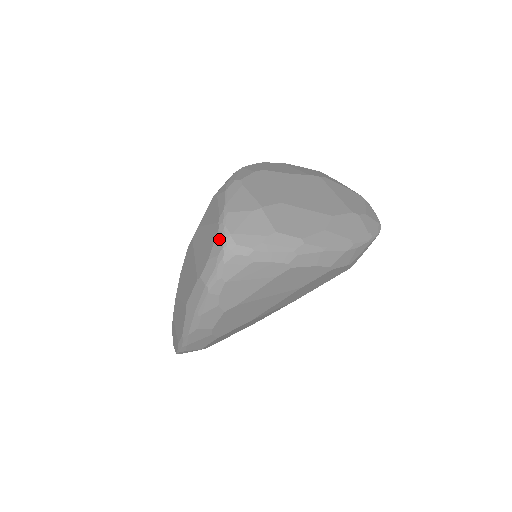
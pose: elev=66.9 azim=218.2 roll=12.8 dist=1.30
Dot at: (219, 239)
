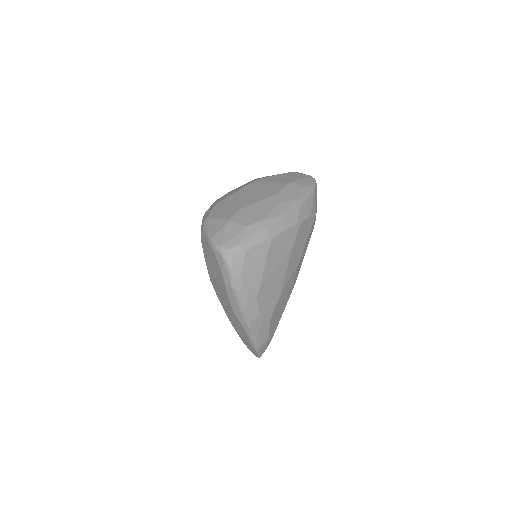
Dot at: (218, 255)
